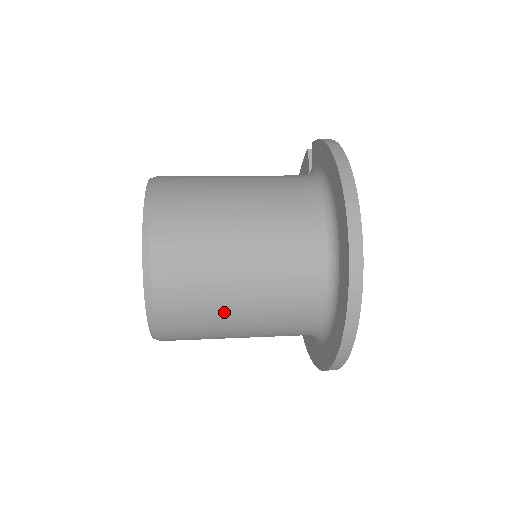
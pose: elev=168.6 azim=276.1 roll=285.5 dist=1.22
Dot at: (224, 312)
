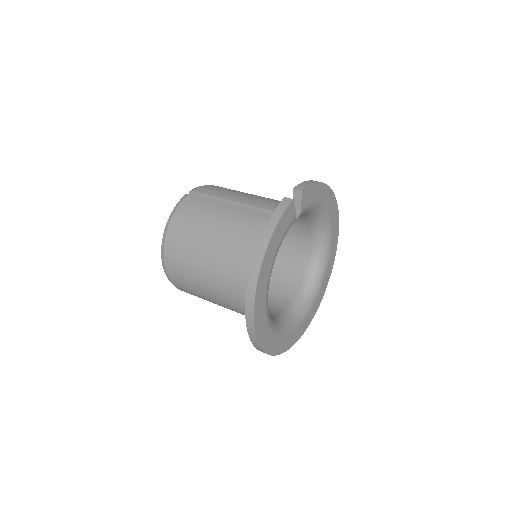
Dot at: occluded
